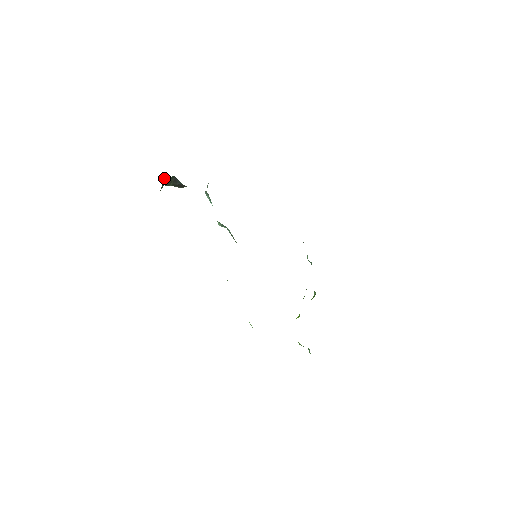
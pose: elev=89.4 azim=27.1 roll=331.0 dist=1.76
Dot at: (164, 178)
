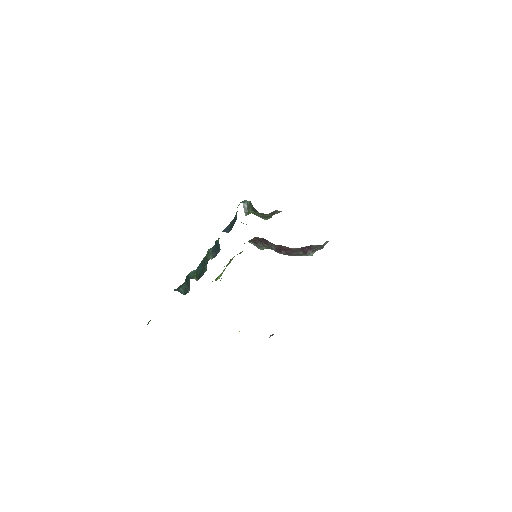
Dot at: (246, 203)
